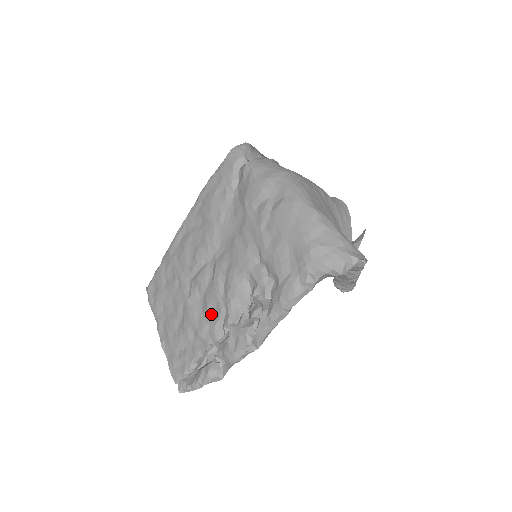
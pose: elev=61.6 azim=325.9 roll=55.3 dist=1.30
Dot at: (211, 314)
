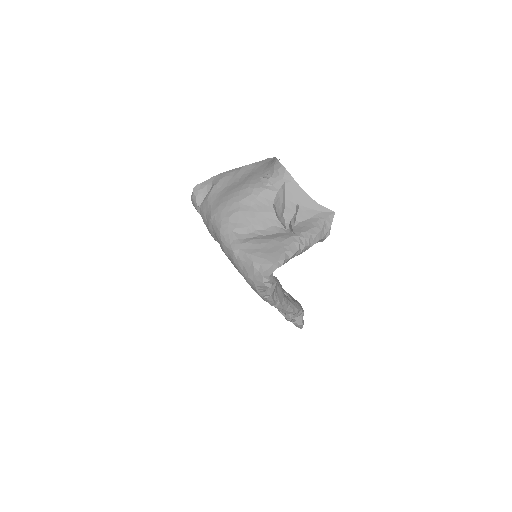
Dot at: occluded
